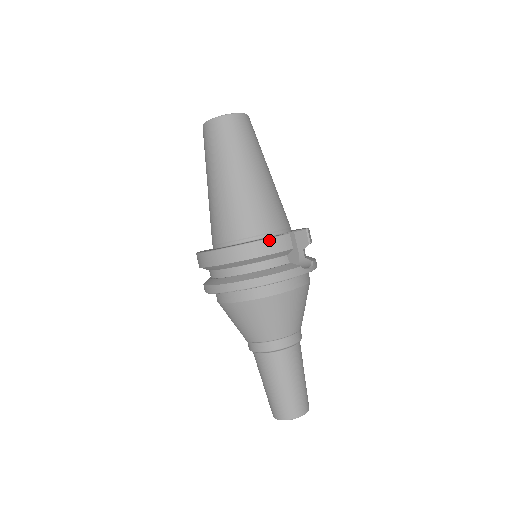
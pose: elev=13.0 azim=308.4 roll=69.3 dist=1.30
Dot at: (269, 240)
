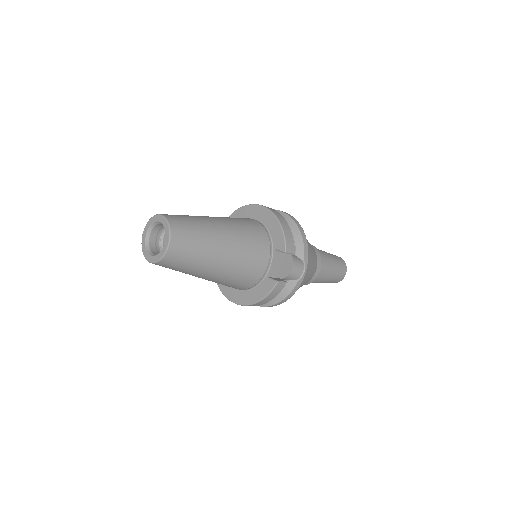
Dot at: (267, 297)
